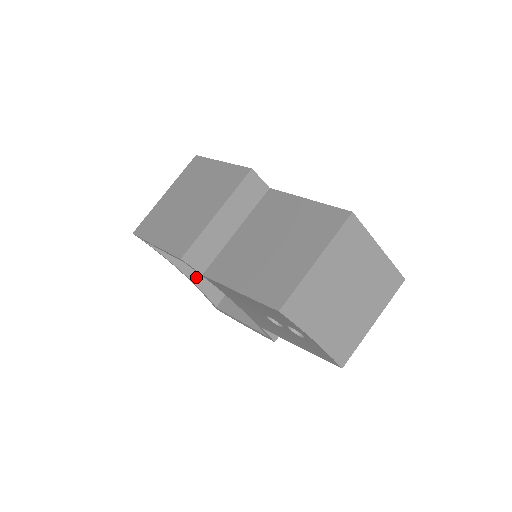
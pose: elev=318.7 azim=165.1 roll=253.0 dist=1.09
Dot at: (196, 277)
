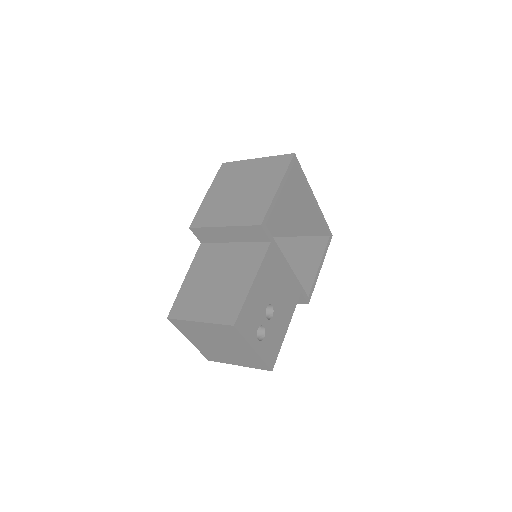
Dot at: occluded
